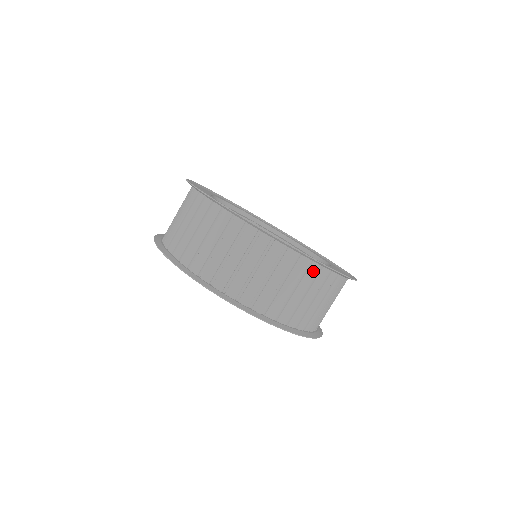
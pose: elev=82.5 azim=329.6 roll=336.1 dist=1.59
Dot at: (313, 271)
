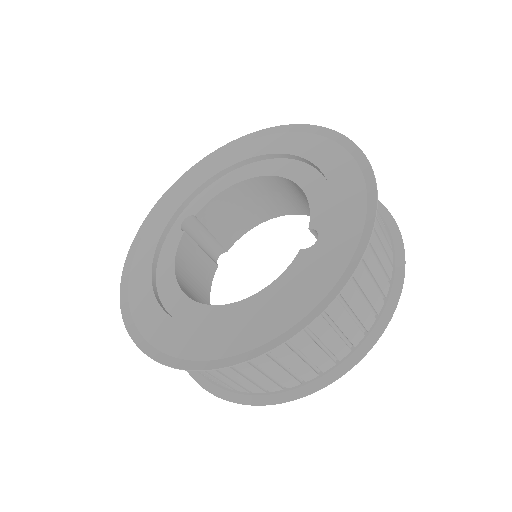
Dot at: occluded
